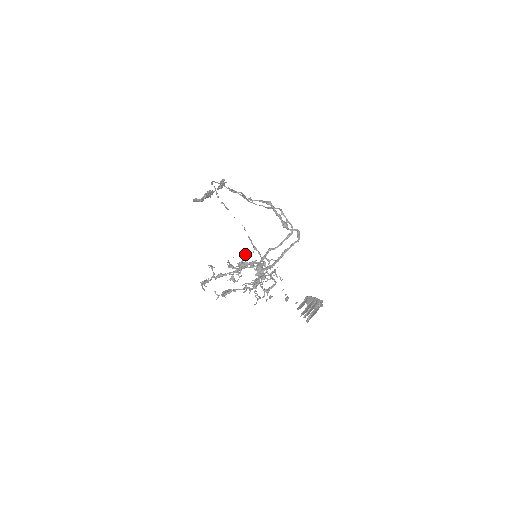
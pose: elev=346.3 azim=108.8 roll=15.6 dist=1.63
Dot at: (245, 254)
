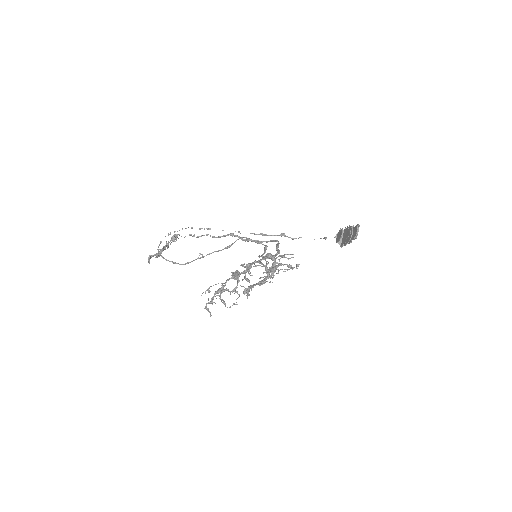
Dot at: (240, 265)
